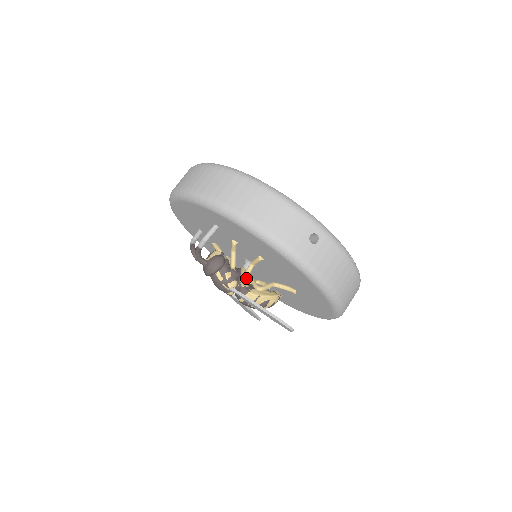
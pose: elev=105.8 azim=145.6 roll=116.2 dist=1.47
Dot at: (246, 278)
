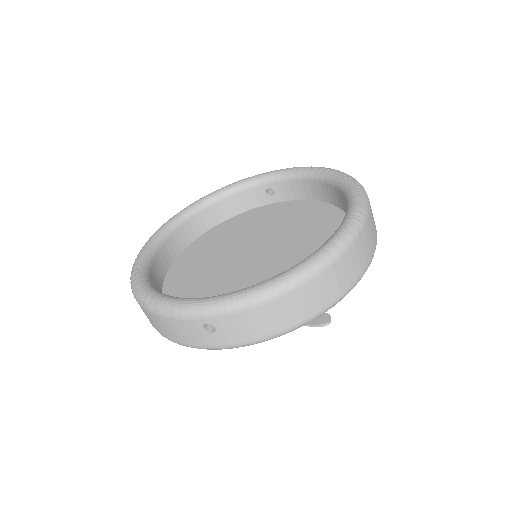
Dot at: occluded
